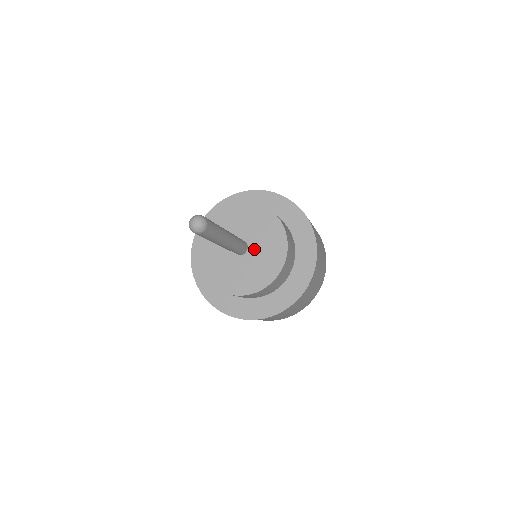
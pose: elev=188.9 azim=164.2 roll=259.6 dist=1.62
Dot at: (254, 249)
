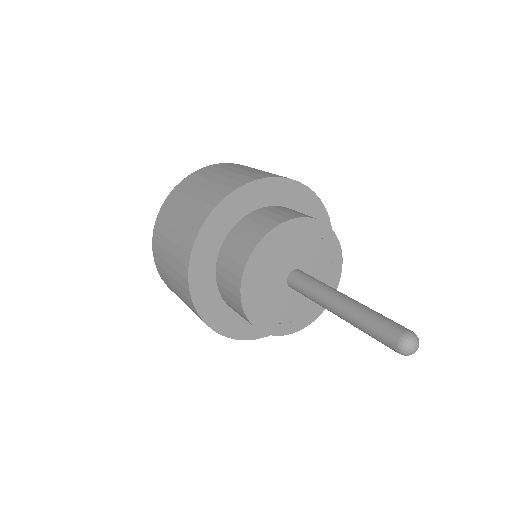
Dot at: (307, 265)
